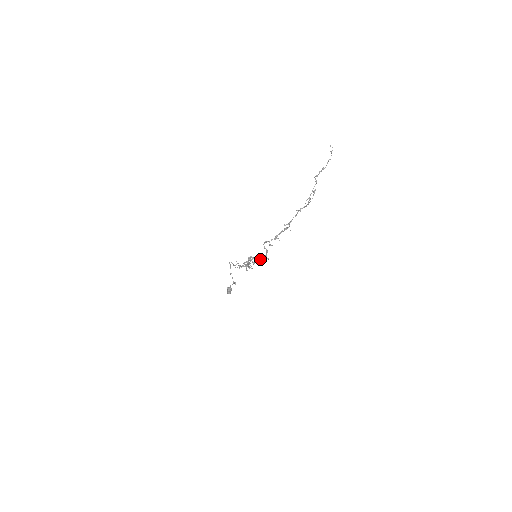
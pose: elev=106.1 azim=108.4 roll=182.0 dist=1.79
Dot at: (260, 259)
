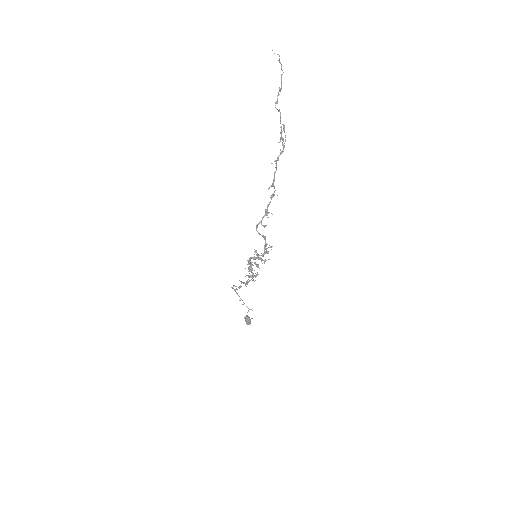
Dot at: occluded
